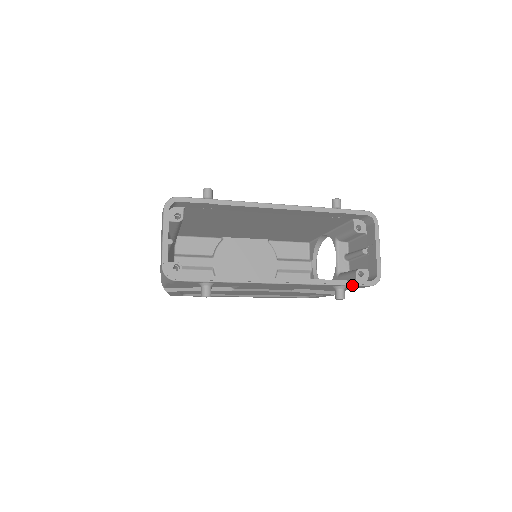
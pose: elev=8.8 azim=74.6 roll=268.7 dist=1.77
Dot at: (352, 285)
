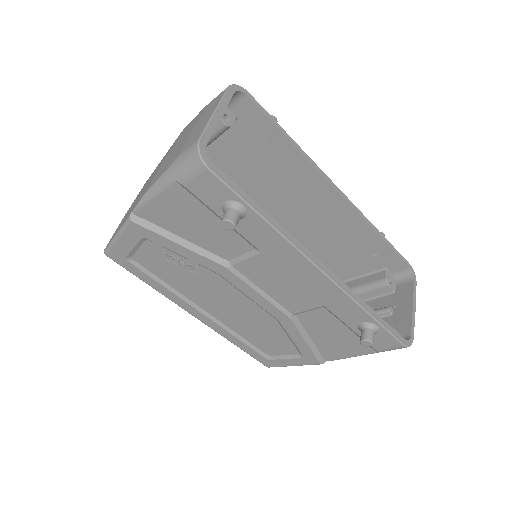
Dot at: (388, 330)
